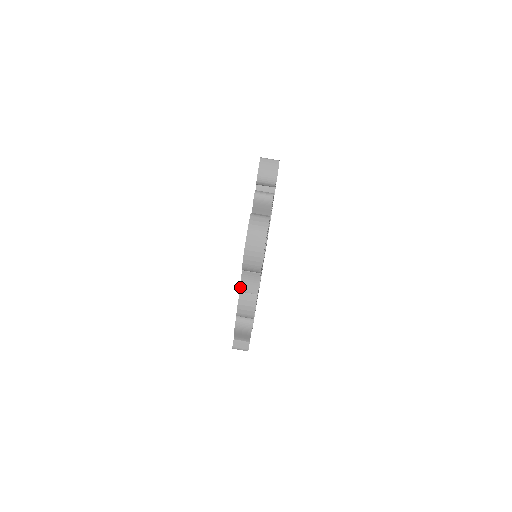
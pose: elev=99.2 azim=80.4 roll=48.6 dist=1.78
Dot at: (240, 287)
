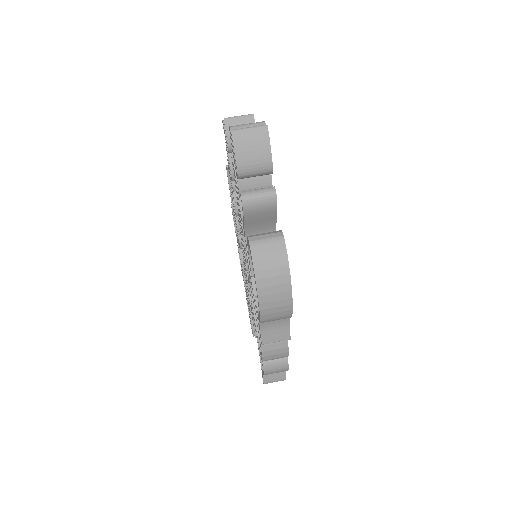
Dot at: (262, 340)
